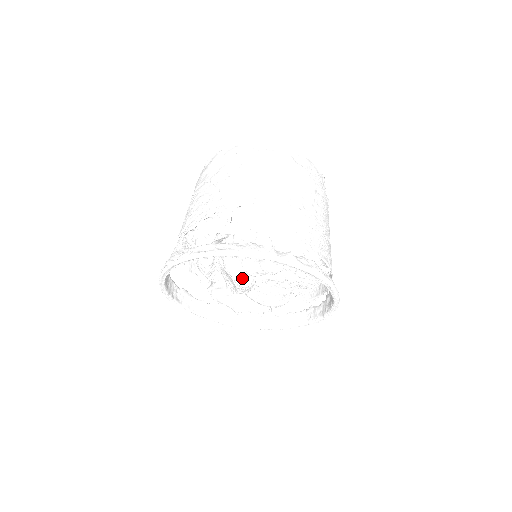
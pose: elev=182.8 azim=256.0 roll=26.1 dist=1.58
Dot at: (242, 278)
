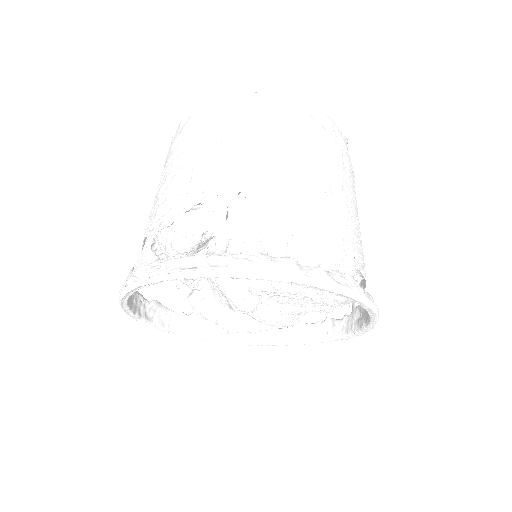
Dot at: (243, 299)
